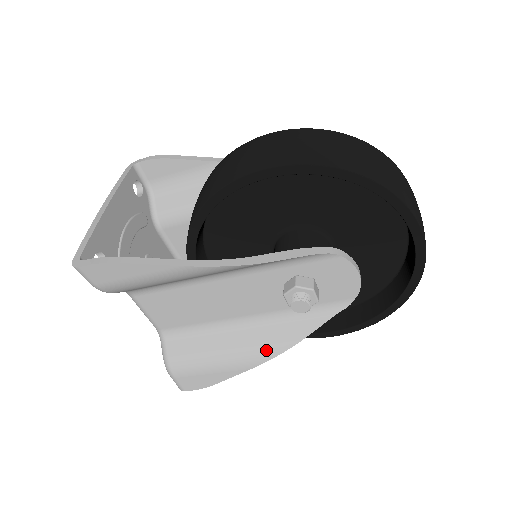
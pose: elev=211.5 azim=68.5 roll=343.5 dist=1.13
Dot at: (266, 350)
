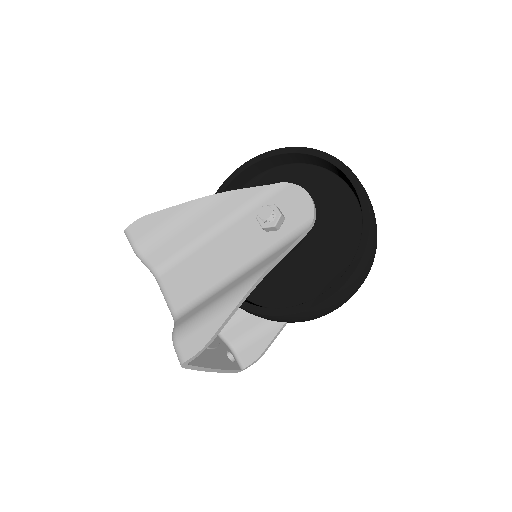
Dot at: (251, 278)
